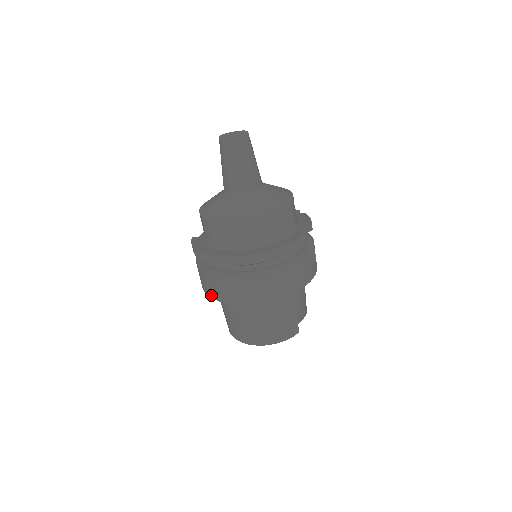
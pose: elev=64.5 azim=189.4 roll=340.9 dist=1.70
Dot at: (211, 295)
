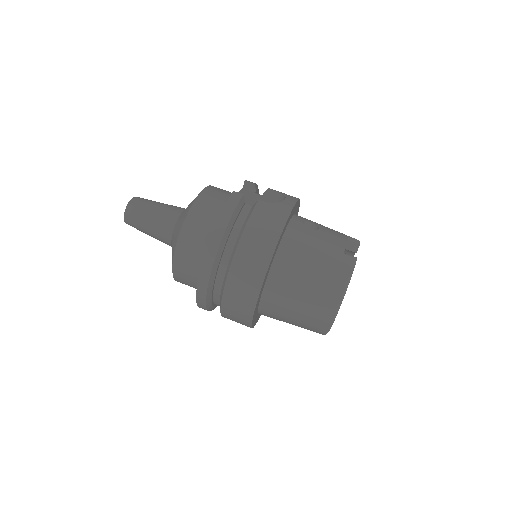
Dot at: (247, 322)
